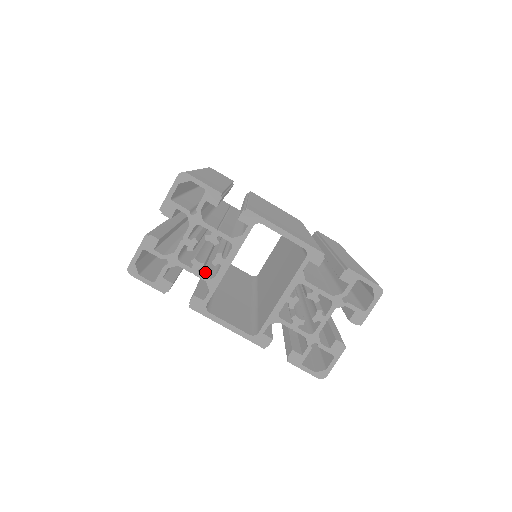
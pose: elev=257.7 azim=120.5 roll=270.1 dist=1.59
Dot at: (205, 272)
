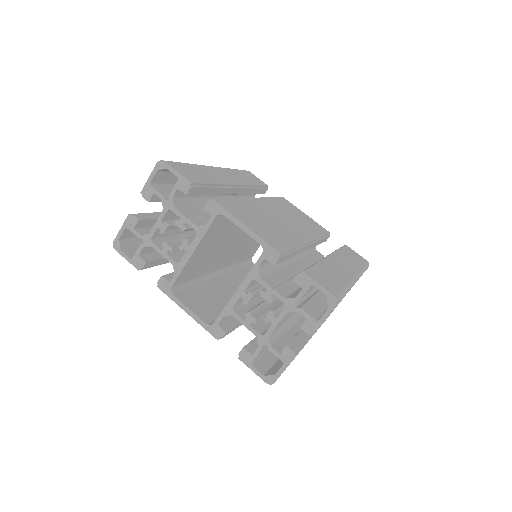
Dot at: (177, 256)
